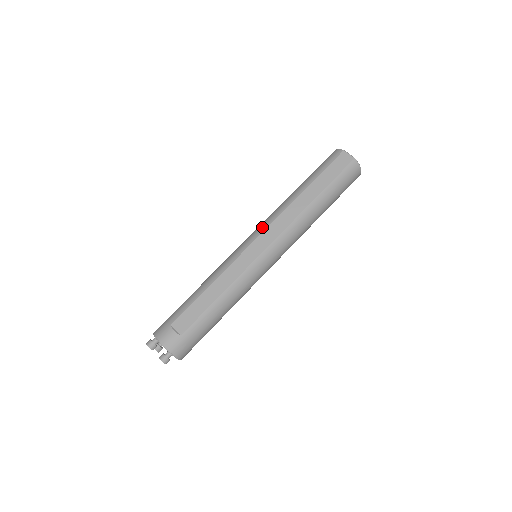
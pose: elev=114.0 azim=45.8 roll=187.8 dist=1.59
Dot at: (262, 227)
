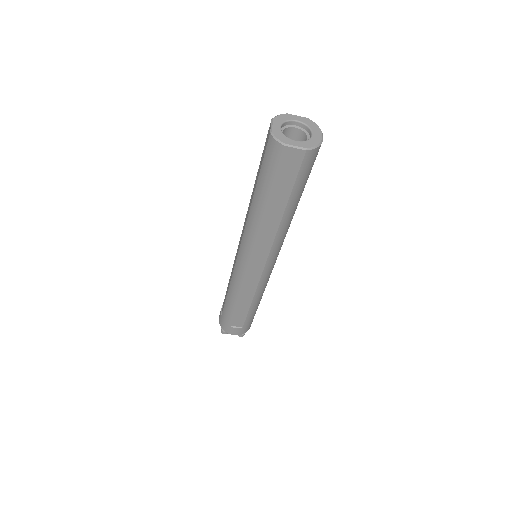
Dot at: (246, 251)
